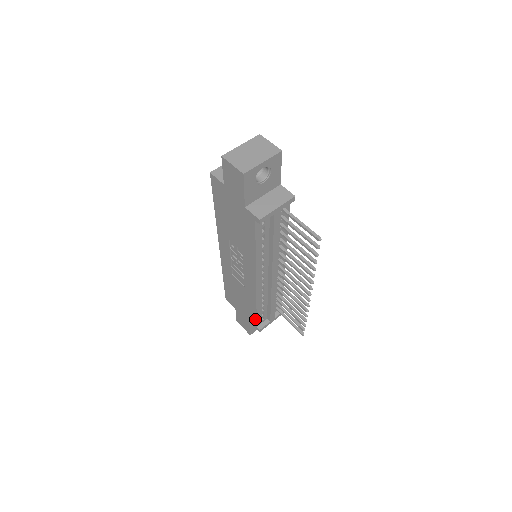
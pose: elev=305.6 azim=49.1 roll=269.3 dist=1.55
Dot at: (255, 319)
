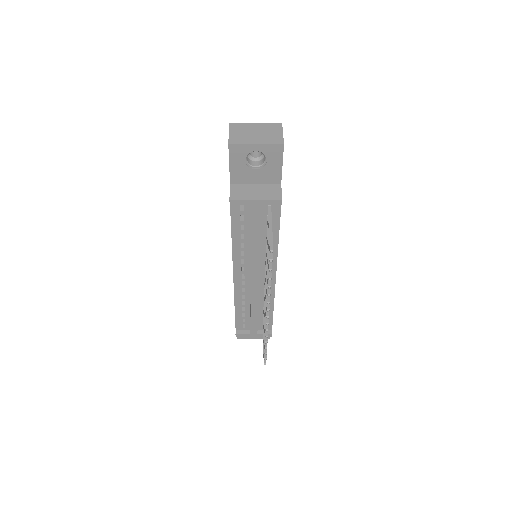
Dot at: (235, 320)
